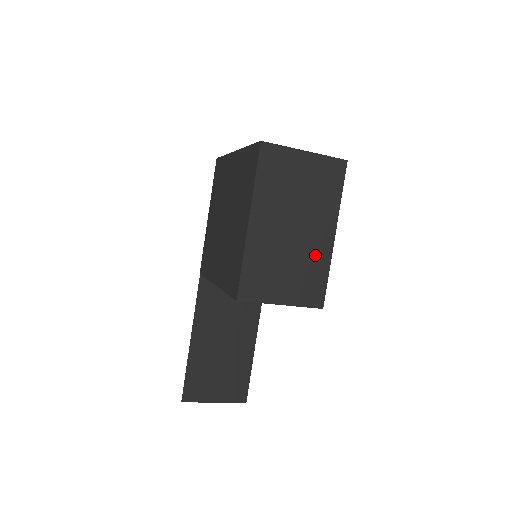
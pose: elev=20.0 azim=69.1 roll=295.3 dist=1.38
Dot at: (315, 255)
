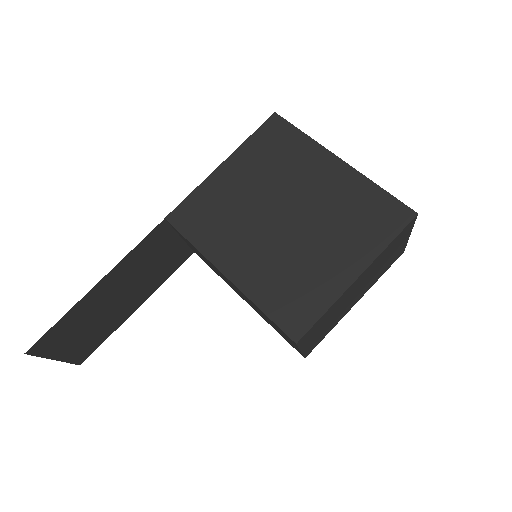
Dot at: (341, 316)
